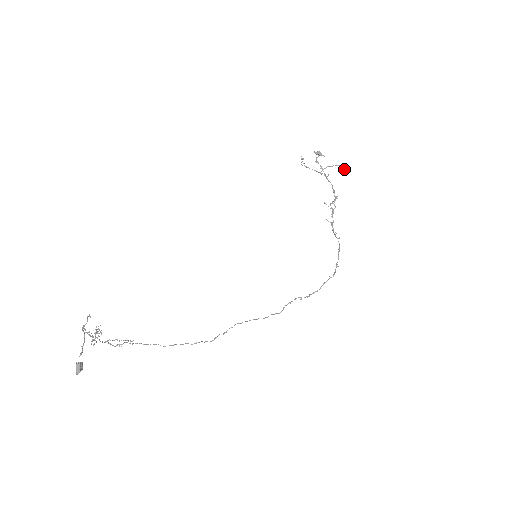
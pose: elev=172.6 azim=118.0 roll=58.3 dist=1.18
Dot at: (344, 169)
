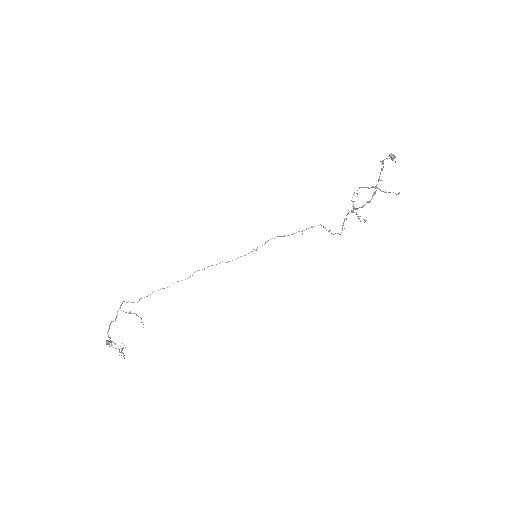
Dot at: occluded
